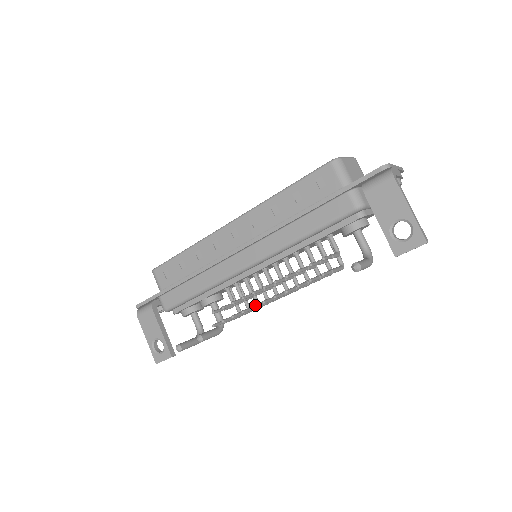
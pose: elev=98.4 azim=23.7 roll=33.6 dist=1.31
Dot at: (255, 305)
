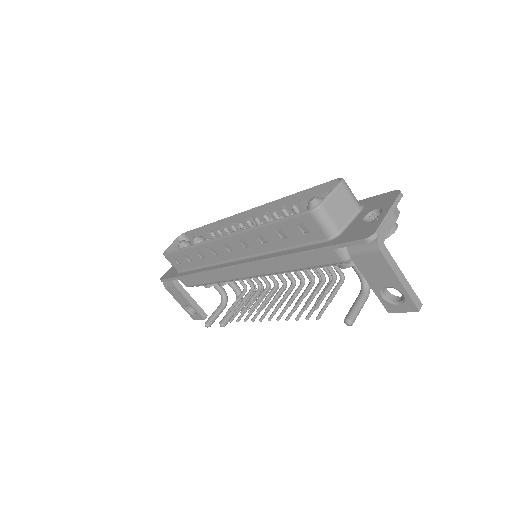
Dot at: (262, 317)
